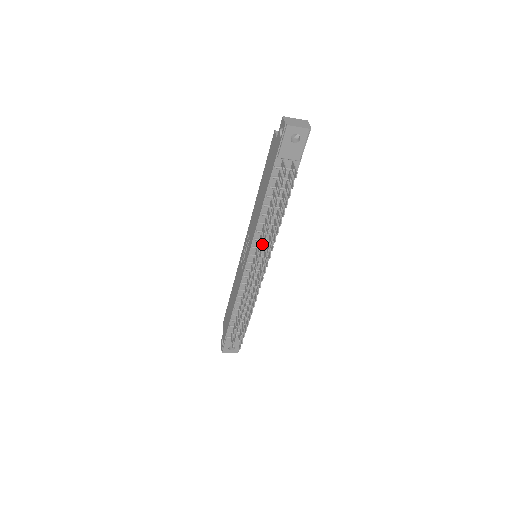
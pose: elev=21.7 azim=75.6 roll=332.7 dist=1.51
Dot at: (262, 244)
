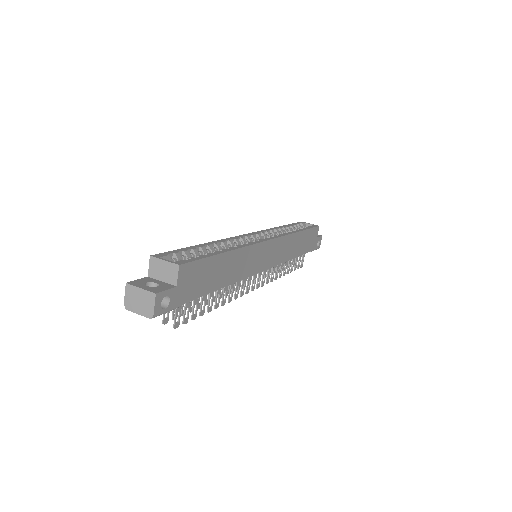
Dot at: occluded
